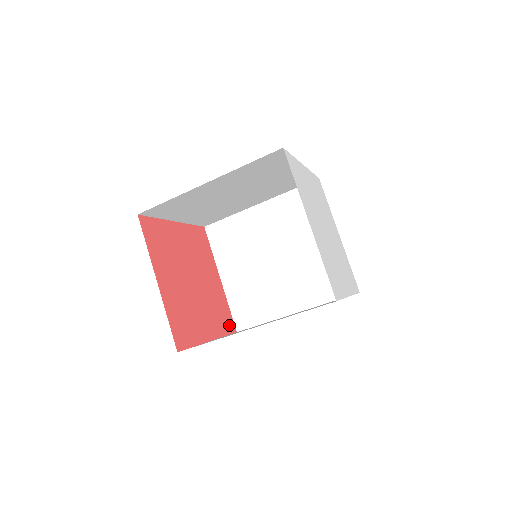
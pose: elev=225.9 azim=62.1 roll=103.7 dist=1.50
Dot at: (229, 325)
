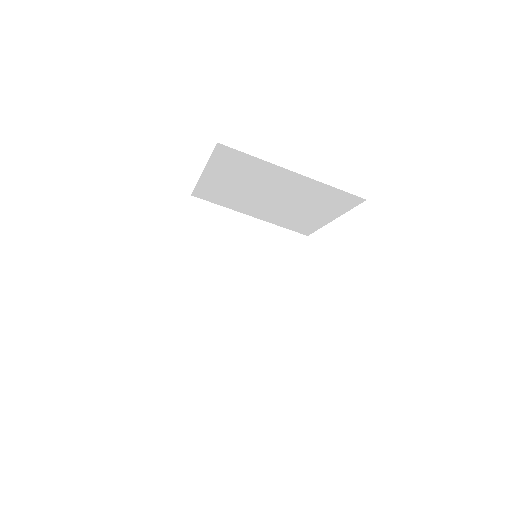
Dot at: occluded
